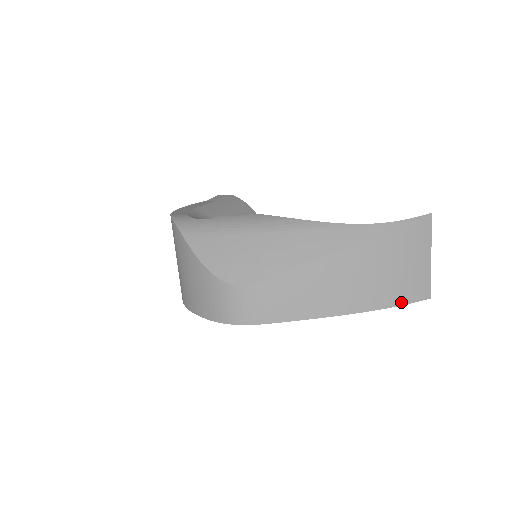
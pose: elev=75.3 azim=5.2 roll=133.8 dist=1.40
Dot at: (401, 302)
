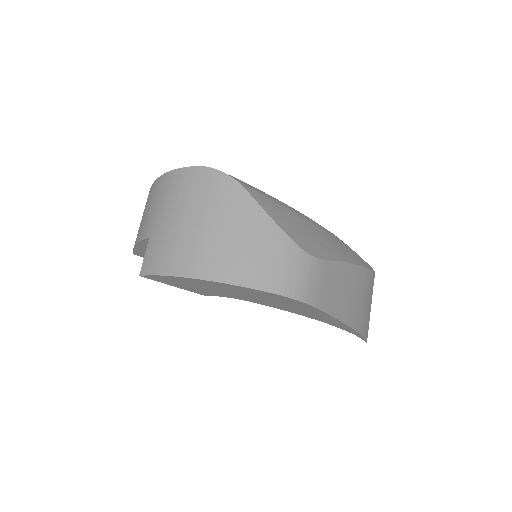
Dot at: (365, 335)
